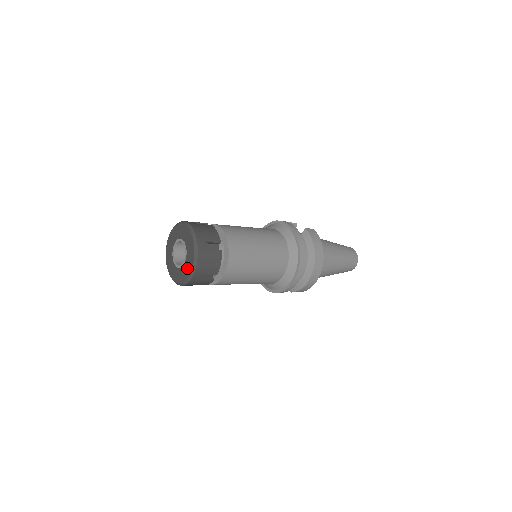
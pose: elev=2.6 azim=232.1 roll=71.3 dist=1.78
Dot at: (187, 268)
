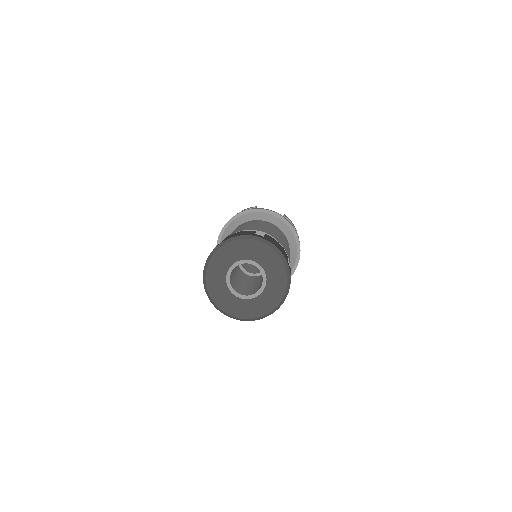
Dot at: (270, 299)
